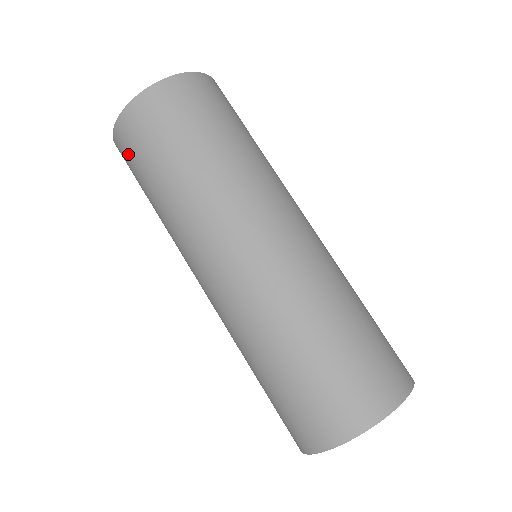
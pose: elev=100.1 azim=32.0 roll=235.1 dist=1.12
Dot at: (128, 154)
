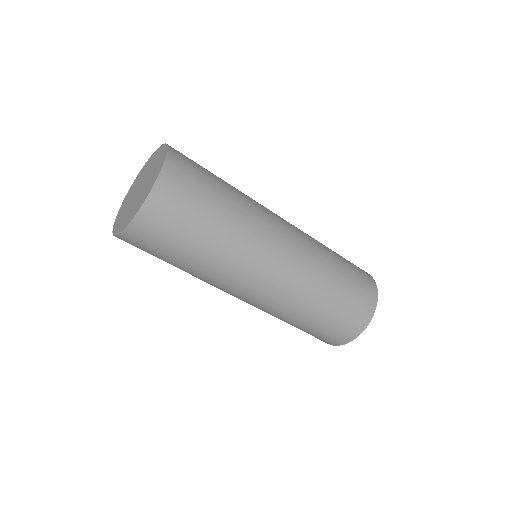
Dot at: (150, 241)
